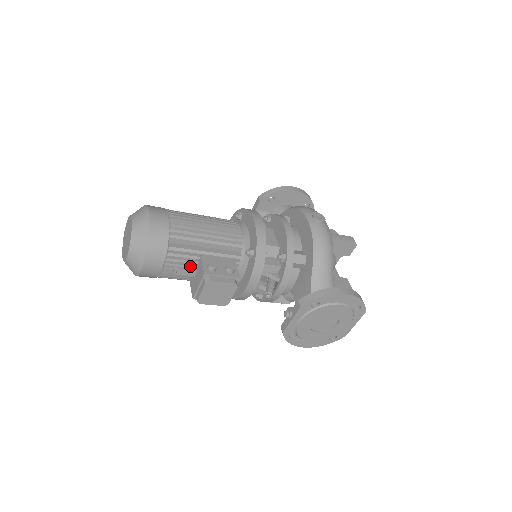
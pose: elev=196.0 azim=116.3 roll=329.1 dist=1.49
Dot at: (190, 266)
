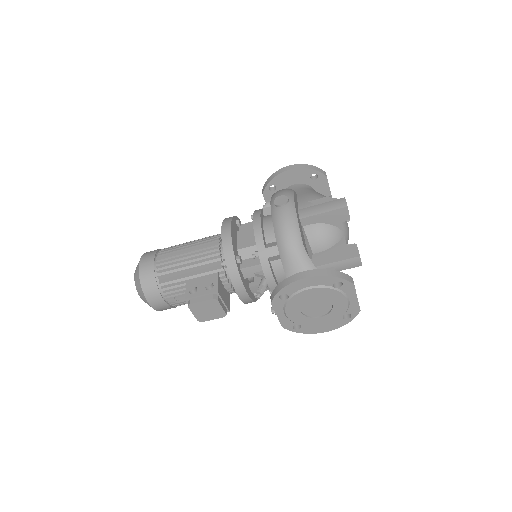
Dot at: occluded
